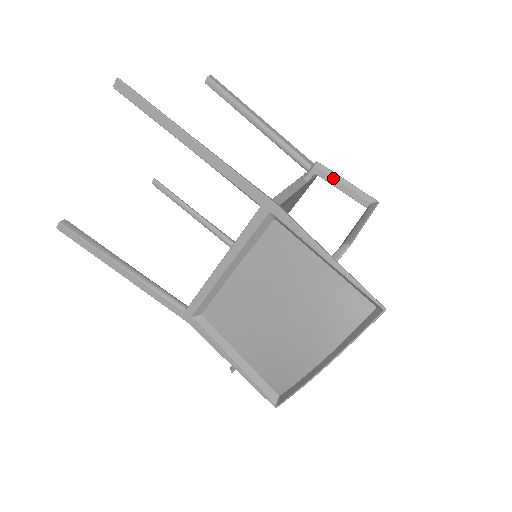
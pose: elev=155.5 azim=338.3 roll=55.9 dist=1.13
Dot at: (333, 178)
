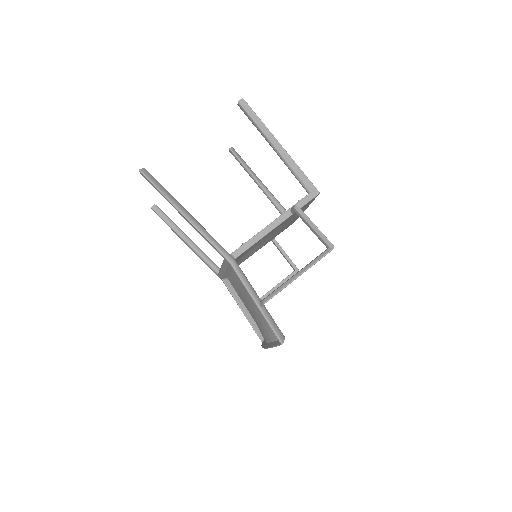
Dot at: (305, 221)
